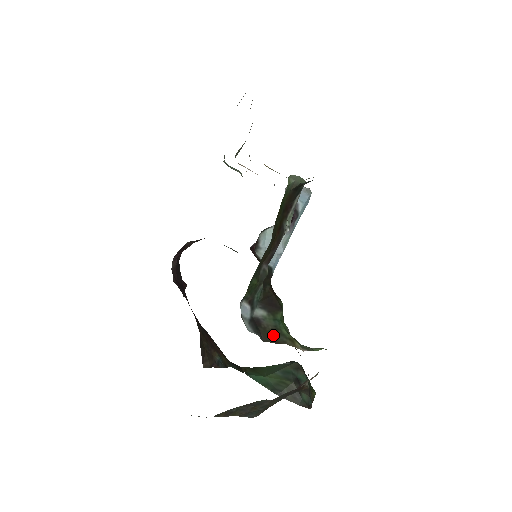
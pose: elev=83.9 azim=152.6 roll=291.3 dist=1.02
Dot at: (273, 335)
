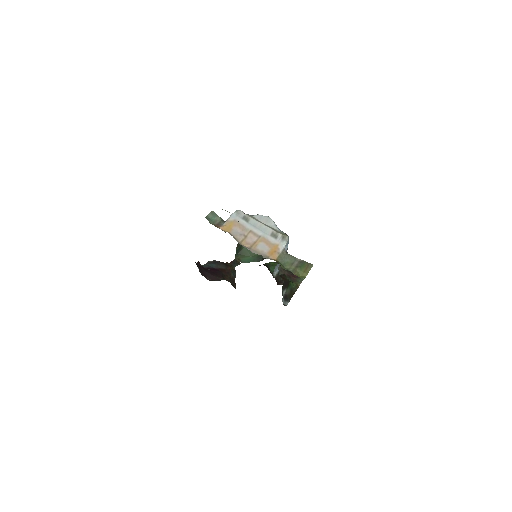
Dot at: (292, 293)
